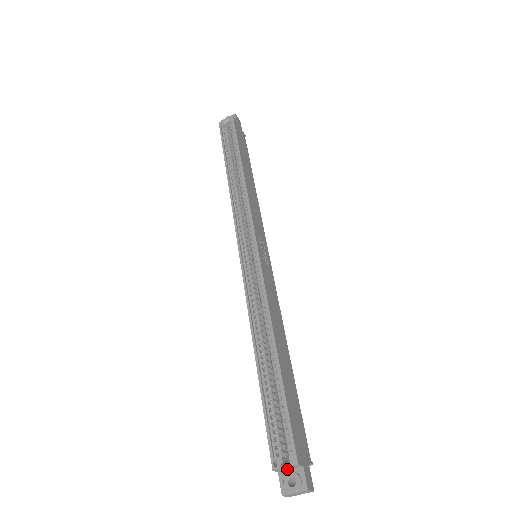
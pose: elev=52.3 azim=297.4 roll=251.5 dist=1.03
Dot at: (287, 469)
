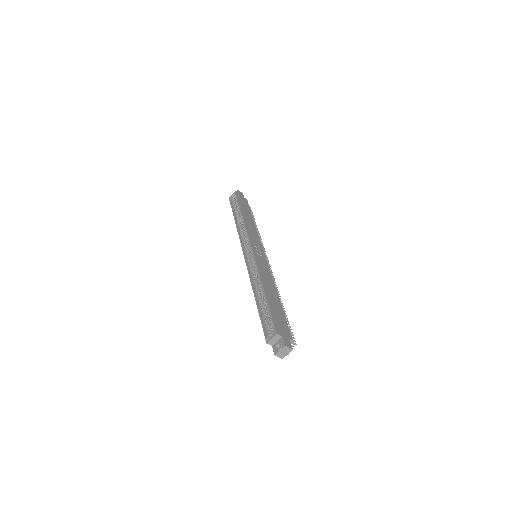
Dot at: (275, 342)
